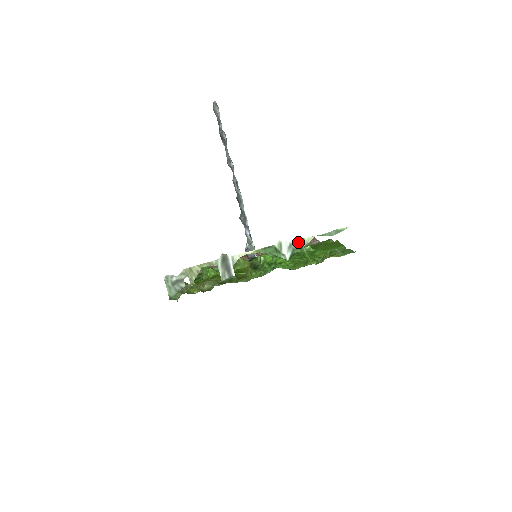
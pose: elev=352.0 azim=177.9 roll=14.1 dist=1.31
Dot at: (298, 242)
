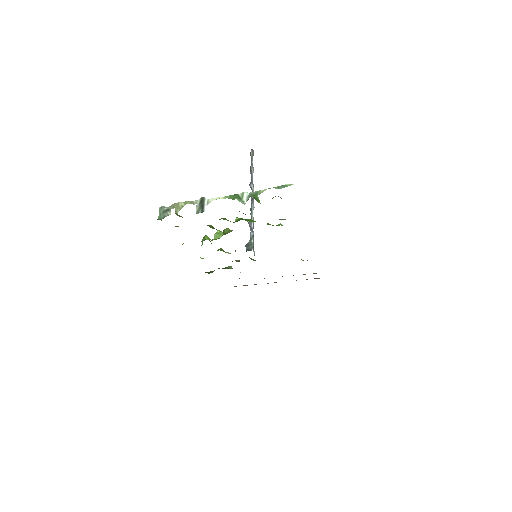
Dot at: (255, 192)
